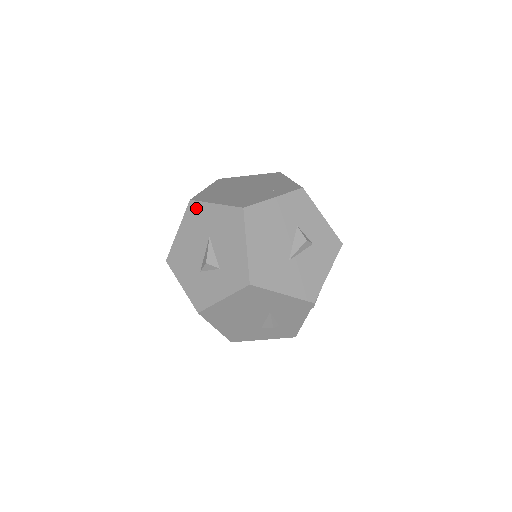
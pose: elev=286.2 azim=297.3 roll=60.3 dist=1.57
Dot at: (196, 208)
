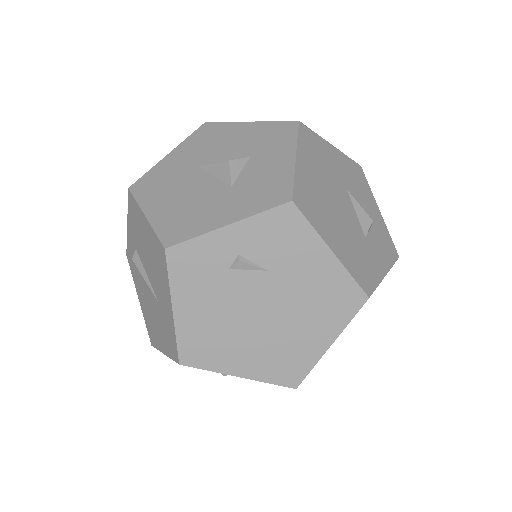
Dot at: (147, 180)
